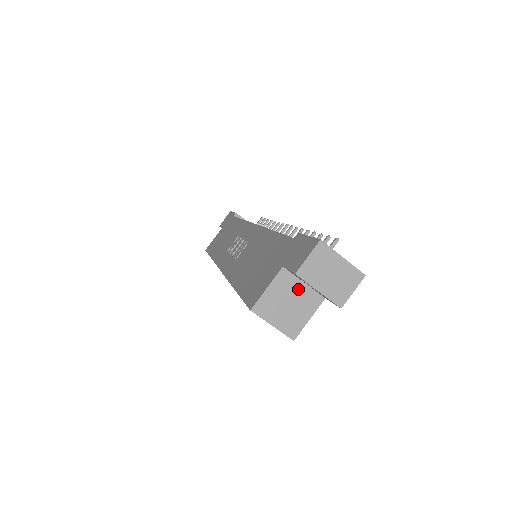
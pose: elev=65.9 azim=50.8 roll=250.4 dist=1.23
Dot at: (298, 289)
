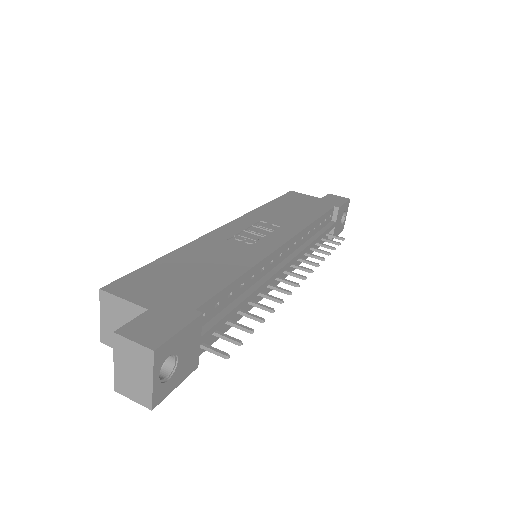
Dot at: occluded
